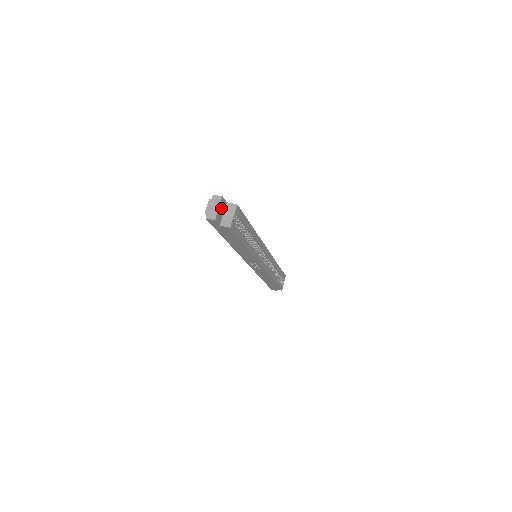
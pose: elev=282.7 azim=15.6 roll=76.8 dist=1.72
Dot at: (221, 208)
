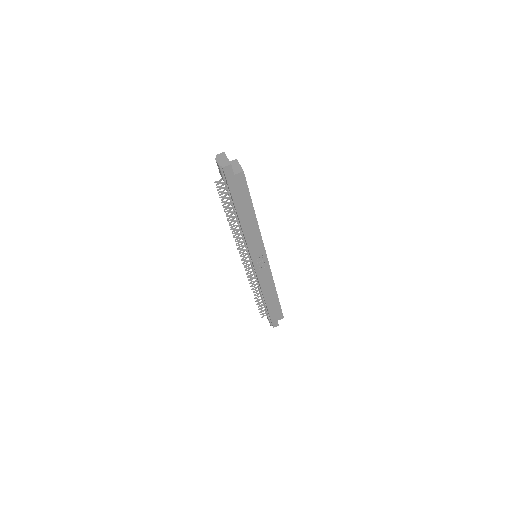
Dot at: occluded
